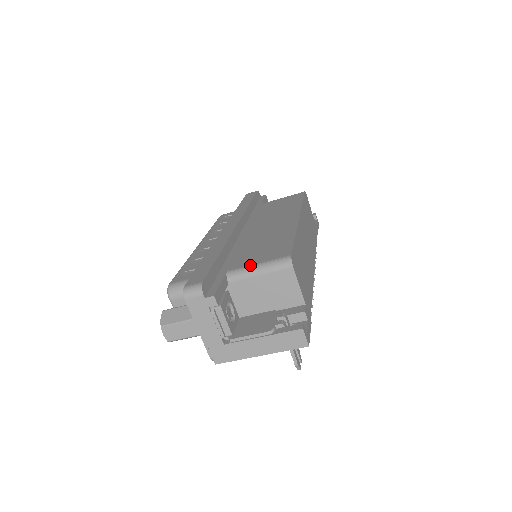
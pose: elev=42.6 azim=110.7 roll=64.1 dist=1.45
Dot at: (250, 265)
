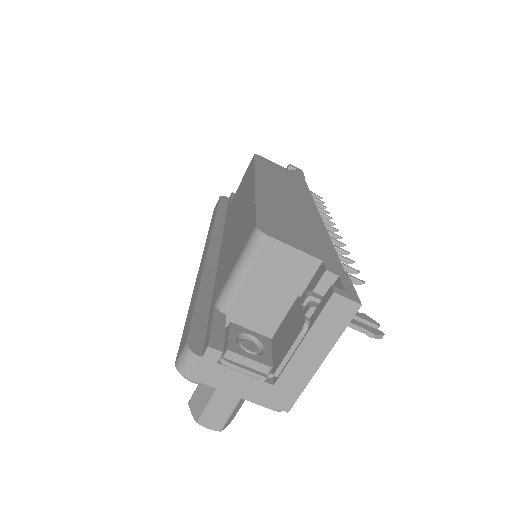
Dot at: (229, 276)
